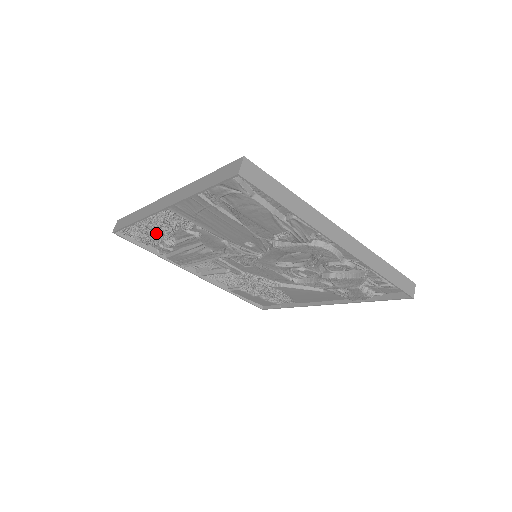
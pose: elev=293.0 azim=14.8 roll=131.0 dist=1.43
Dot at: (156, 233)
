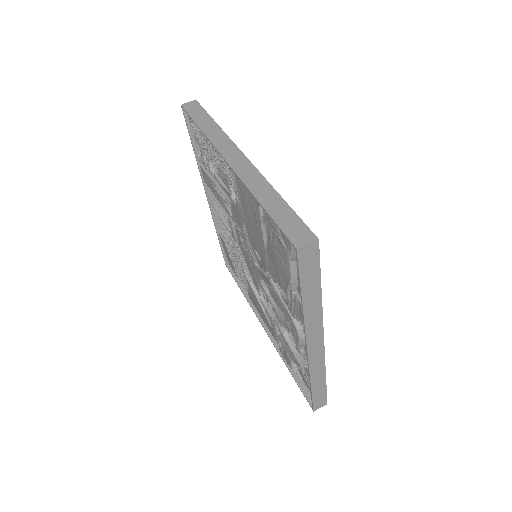
Dot at: (209, 152)
